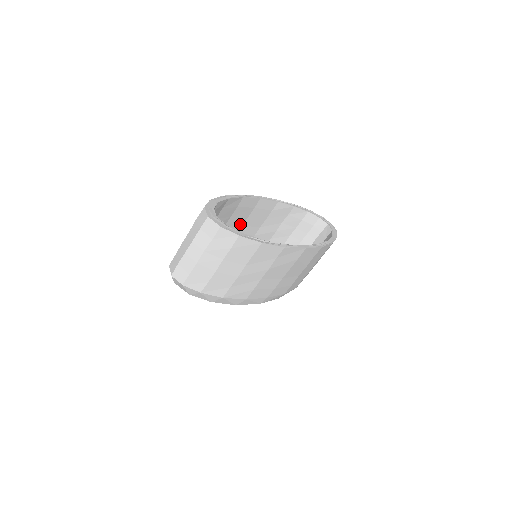
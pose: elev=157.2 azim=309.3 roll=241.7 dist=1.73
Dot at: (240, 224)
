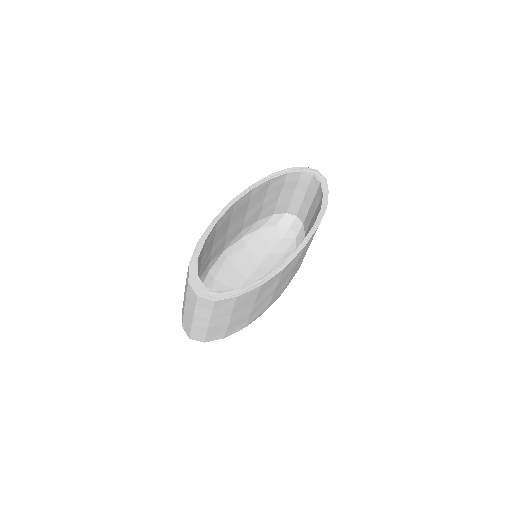
Dot at: (225, 231)
